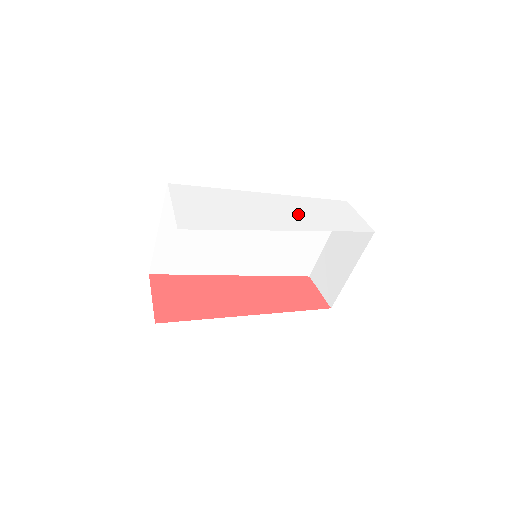
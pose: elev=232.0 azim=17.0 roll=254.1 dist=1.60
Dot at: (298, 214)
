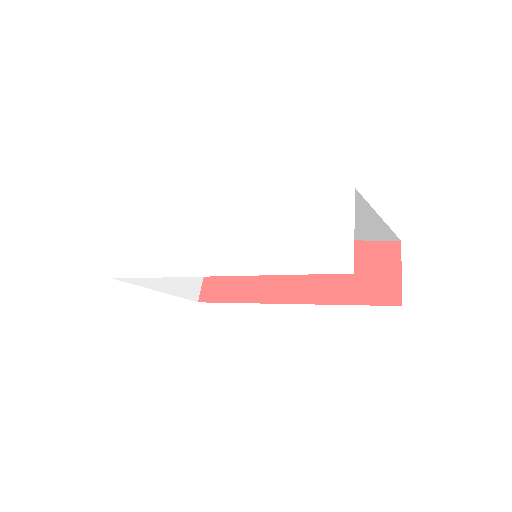
Dot at: (244, 239)
